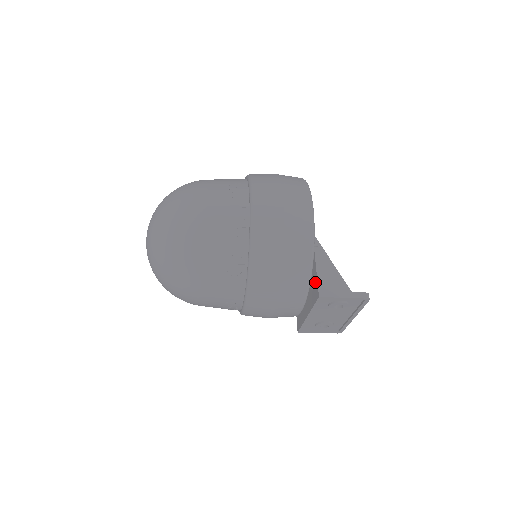
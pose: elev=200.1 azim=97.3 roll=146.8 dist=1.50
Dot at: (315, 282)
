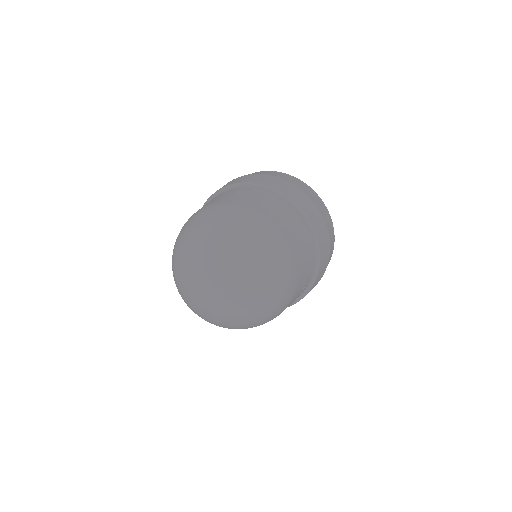
Dot at: occluded
